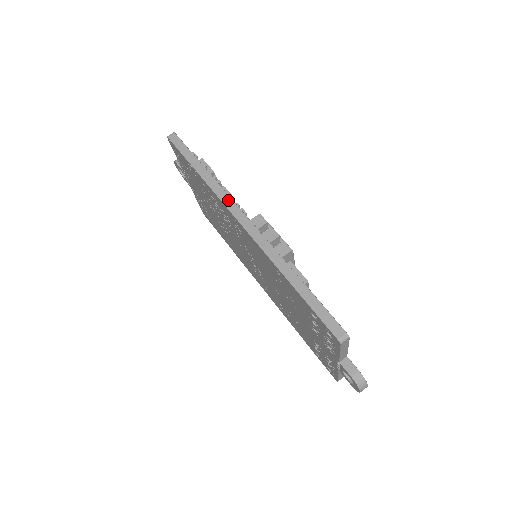
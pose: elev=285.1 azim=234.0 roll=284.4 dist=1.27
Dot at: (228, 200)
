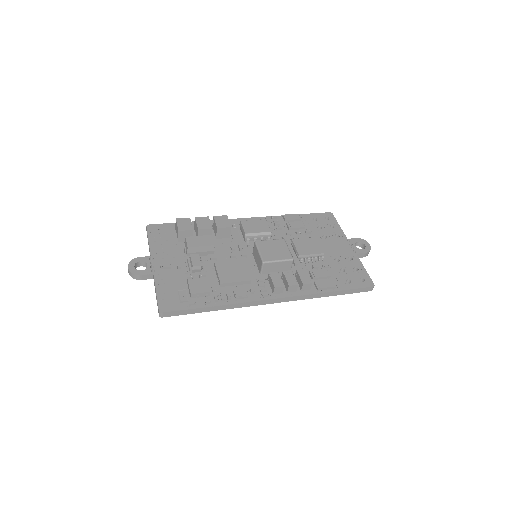
Dot at: (253, 303)
